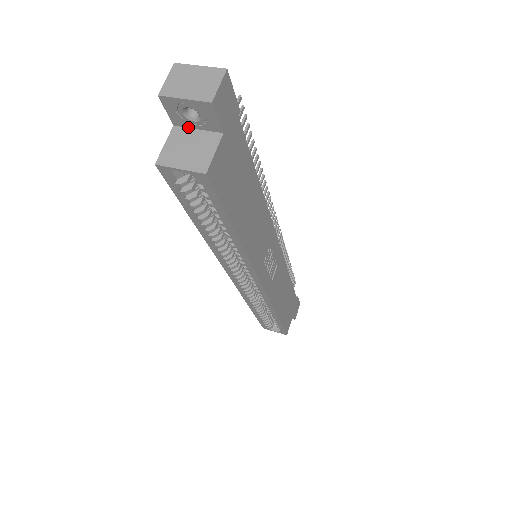
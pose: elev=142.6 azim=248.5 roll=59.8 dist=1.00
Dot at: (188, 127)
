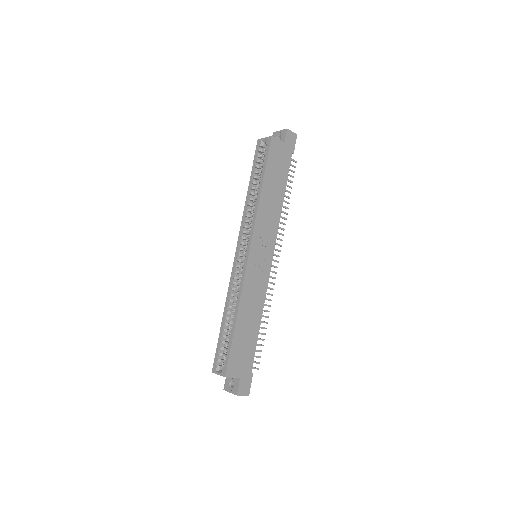
Dot at: occluded
